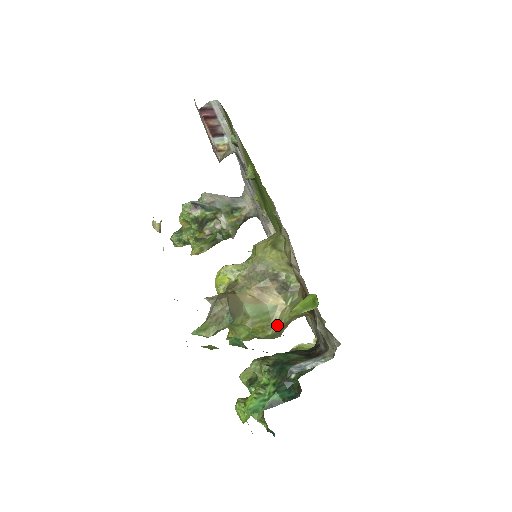
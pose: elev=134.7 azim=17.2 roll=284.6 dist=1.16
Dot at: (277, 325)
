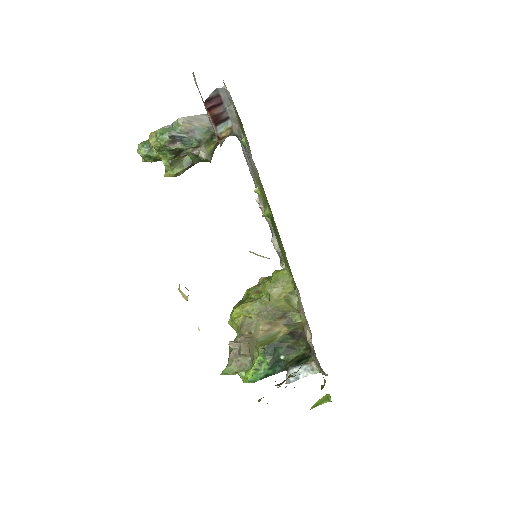
Dot at: (278, 339)
